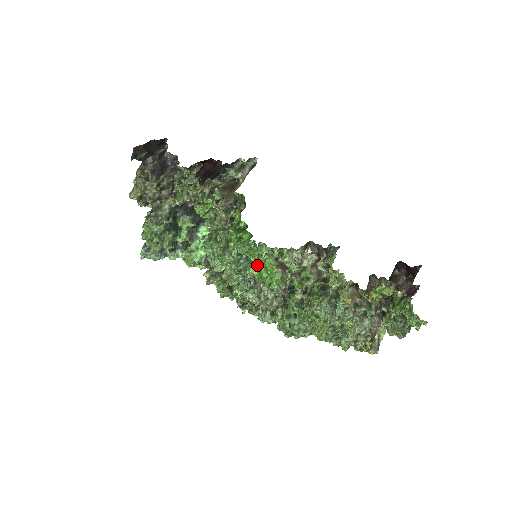
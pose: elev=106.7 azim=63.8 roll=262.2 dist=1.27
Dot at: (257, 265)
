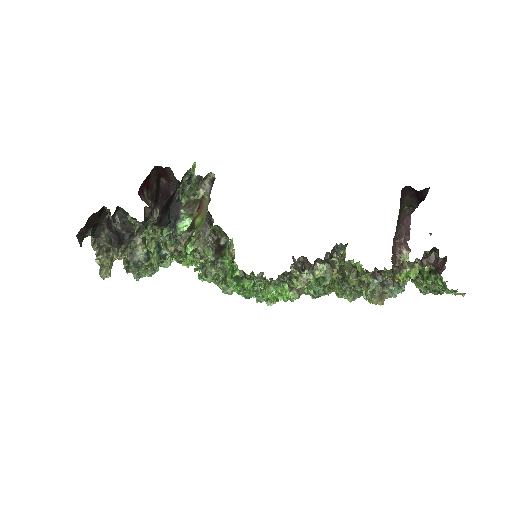
Dot at: occluded
